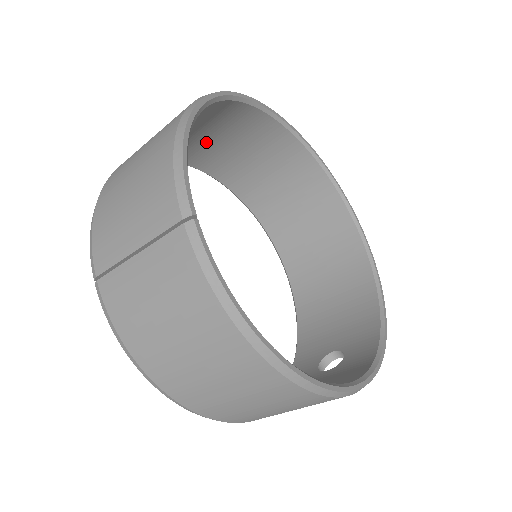
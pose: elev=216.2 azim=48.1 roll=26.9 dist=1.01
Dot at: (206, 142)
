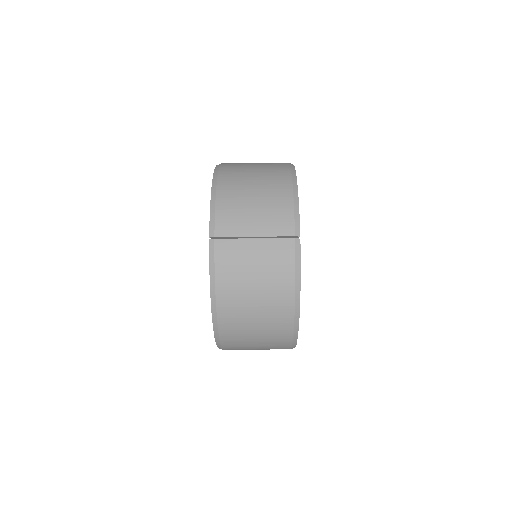
Dot at: occluded
